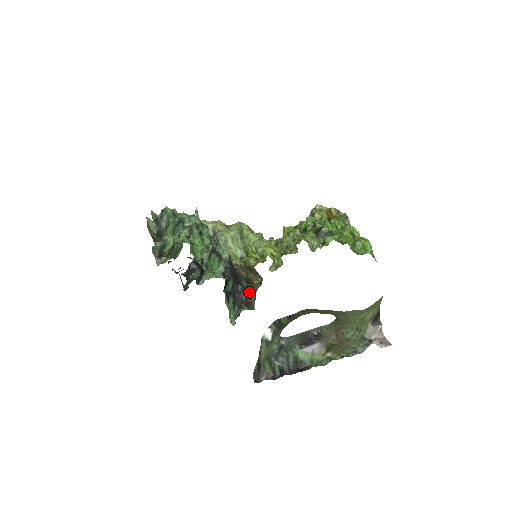
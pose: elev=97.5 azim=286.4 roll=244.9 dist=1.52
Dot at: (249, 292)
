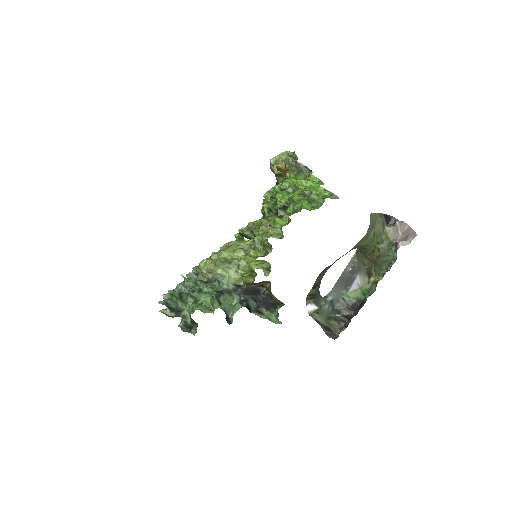
Dot at: (270, 296)
